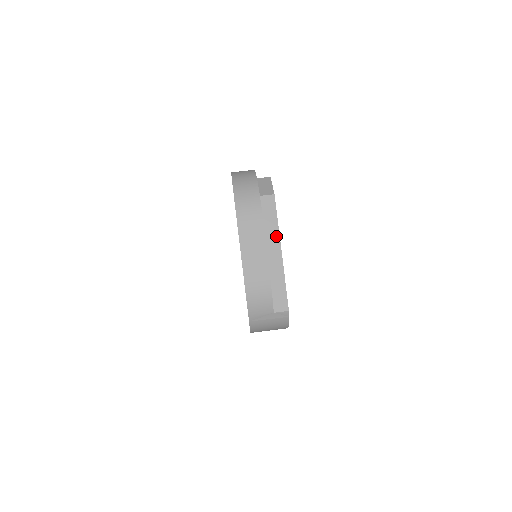
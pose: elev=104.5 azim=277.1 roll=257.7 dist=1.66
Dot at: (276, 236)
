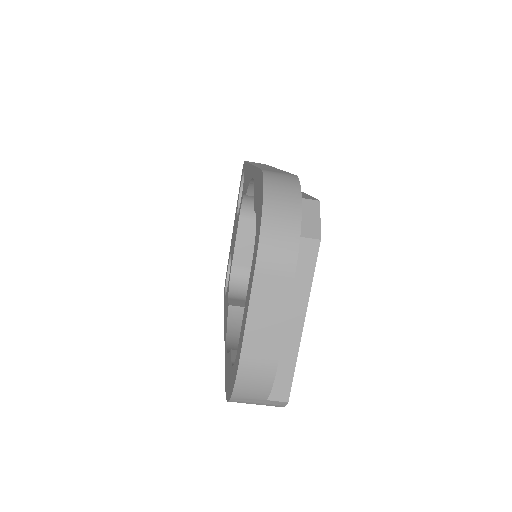
Dot at: (303, 300)
